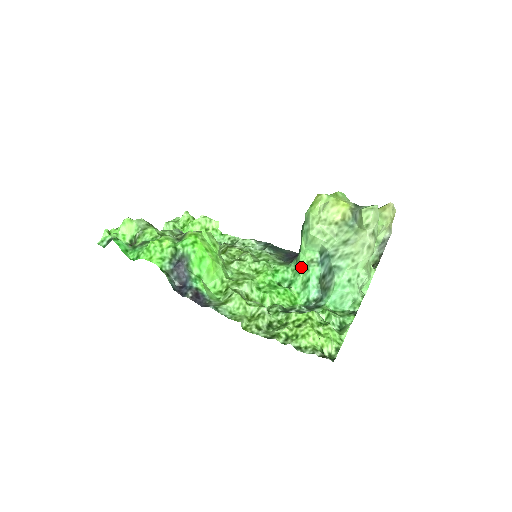
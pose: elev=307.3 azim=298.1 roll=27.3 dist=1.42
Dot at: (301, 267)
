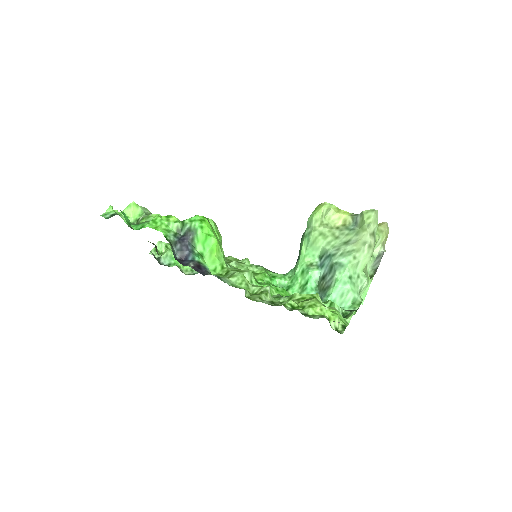
Dot at: (300, 271)
